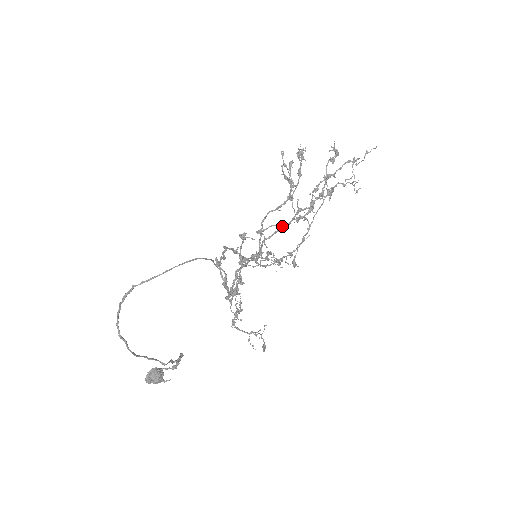
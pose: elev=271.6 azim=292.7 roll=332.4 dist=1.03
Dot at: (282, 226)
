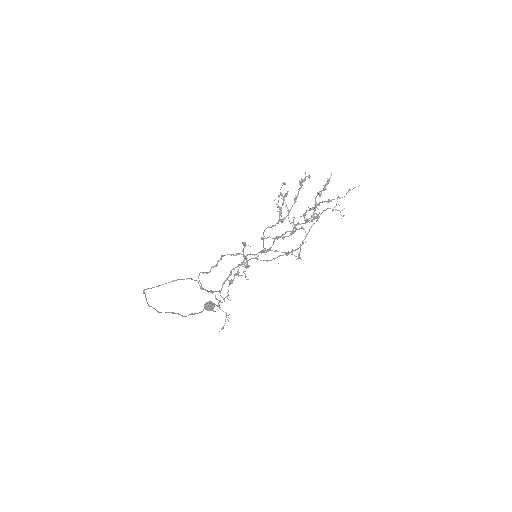
Dot at: (276, 238)
